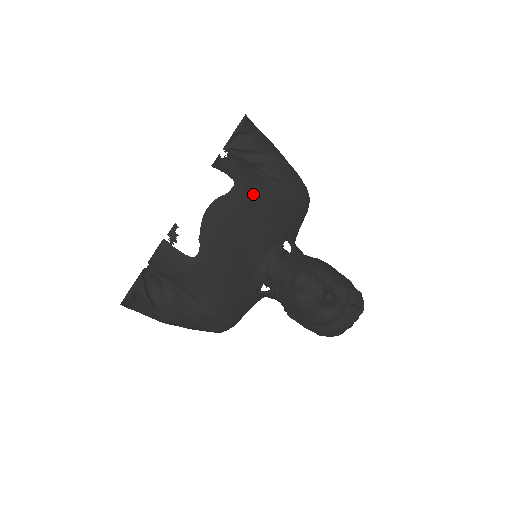
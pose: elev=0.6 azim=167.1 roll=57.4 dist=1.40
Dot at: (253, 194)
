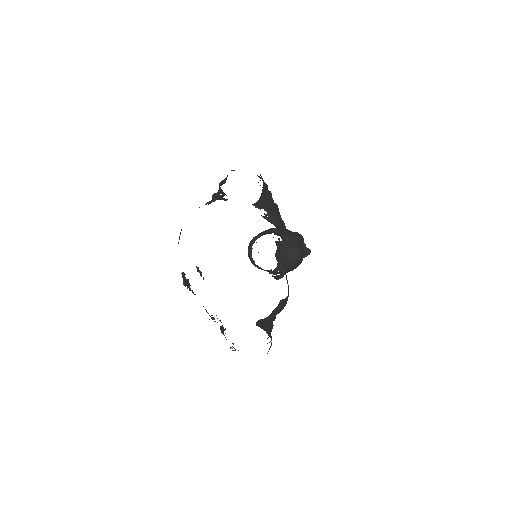
Dot at: occluded
